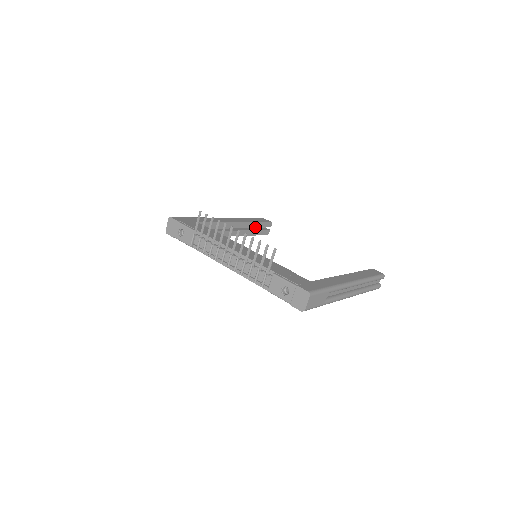
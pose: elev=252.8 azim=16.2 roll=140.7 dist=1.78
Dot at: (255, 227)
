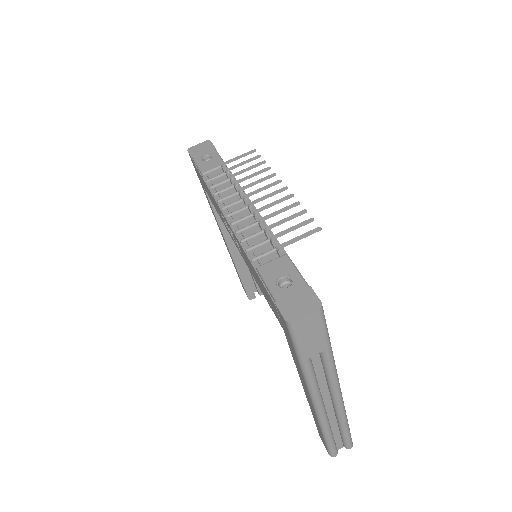
Dot at: (248, 276)
